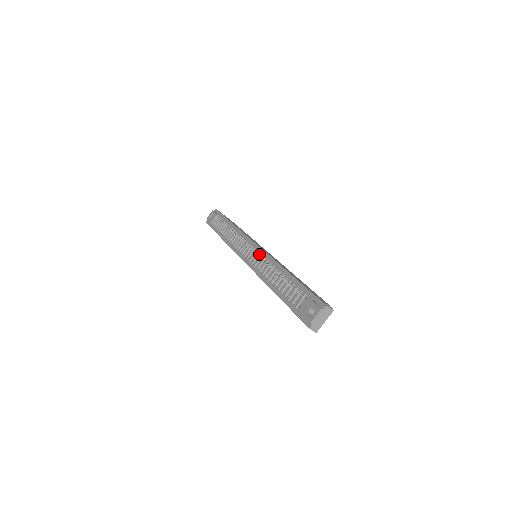
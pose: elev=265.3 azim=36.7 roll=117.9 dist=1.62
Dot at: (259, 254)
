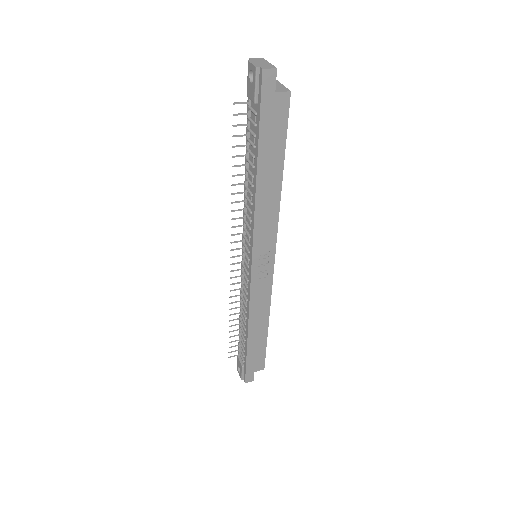
Dot at: (243, 236)
